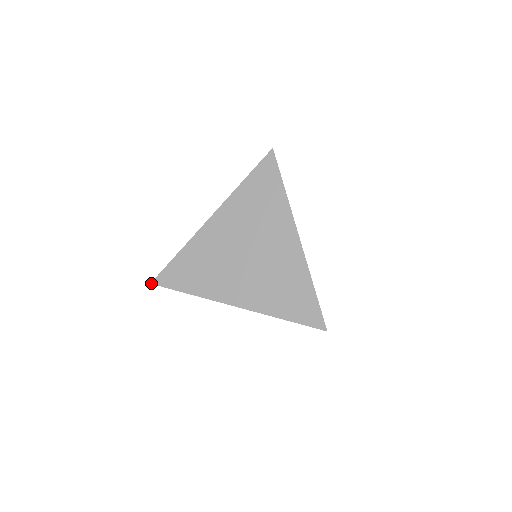
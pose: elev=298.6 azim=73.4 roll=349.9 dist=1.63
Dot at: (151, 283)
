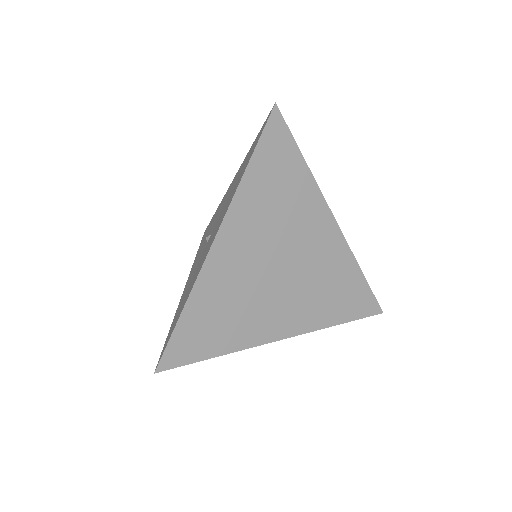
Dot at: (155, 372)
